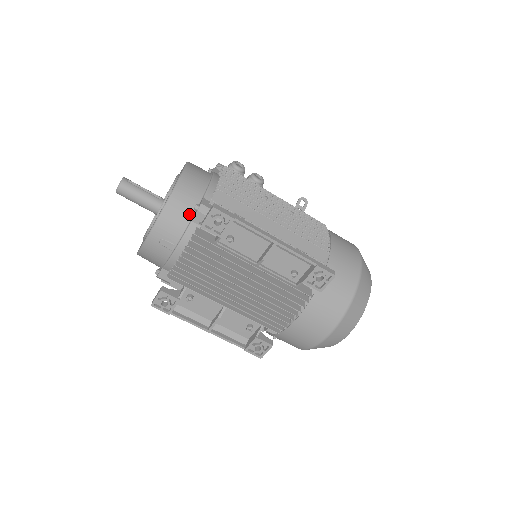
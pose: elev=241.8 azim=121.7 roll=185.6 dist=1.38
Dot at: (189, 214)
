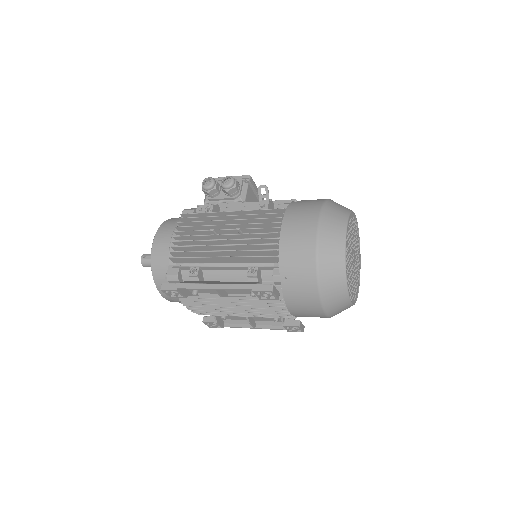
Dot at: occluded
